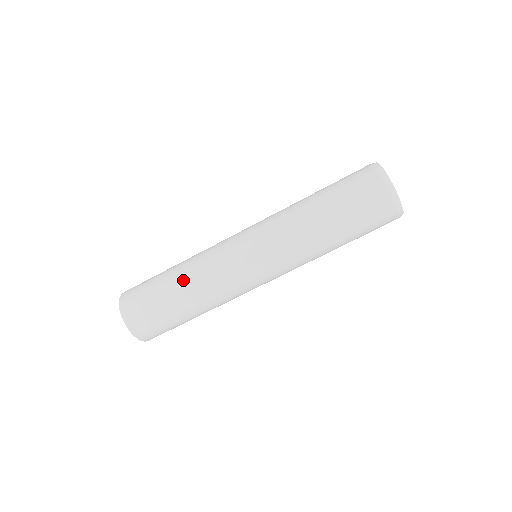
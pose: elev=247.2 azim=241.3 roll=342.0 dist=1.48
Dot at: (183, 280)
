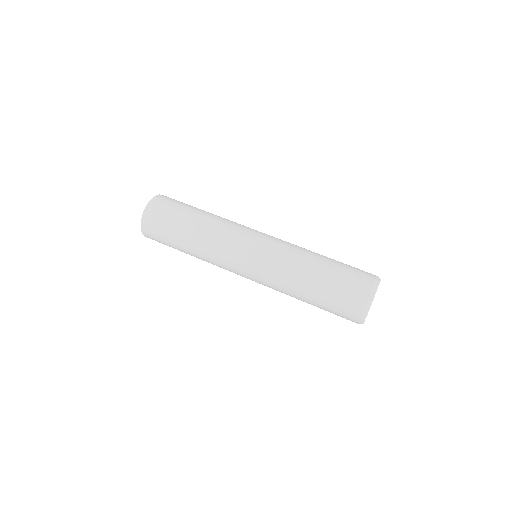
Dot at: (199, 226)
